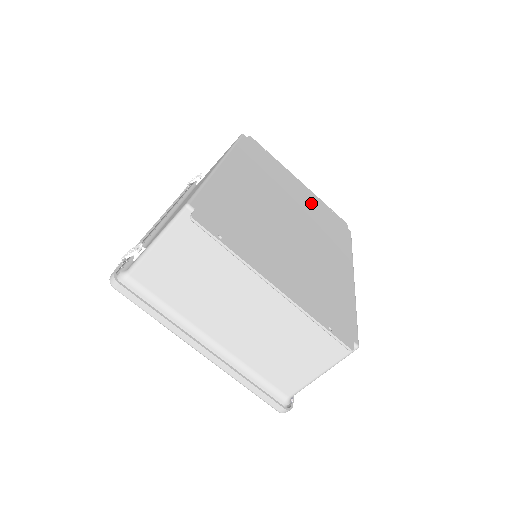
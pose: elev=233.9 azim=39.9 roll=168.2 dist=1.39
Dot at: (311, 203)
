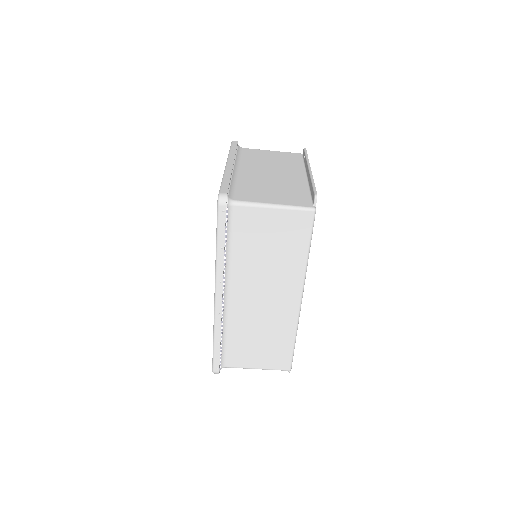
Dot at: occluded
